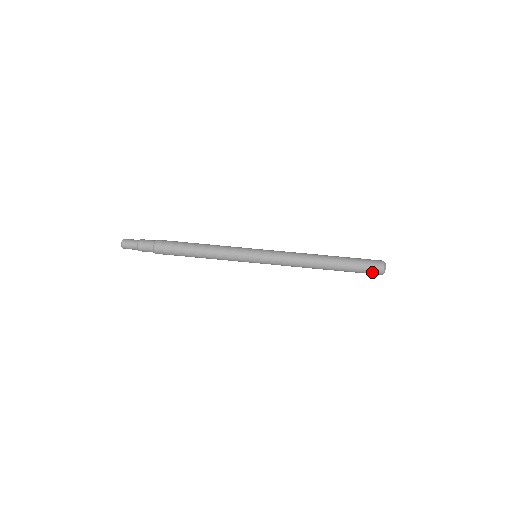
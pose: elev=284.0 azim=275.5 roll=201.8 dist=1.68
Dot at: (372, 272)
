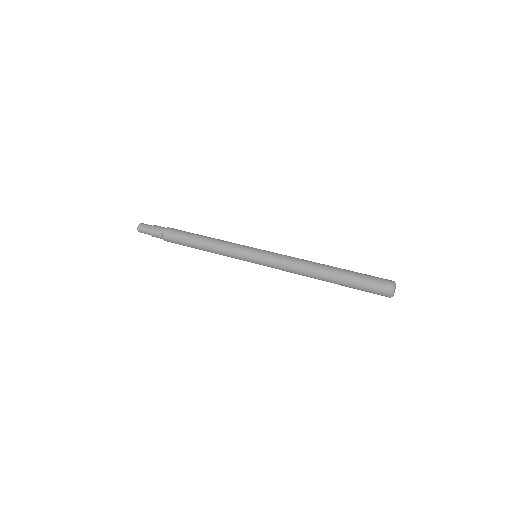
Dot at: (377, 291)
